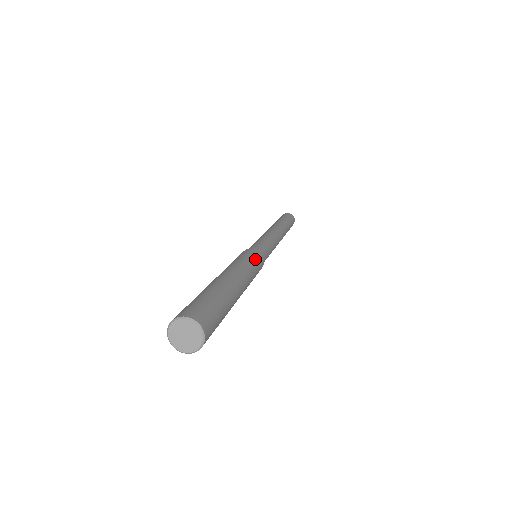
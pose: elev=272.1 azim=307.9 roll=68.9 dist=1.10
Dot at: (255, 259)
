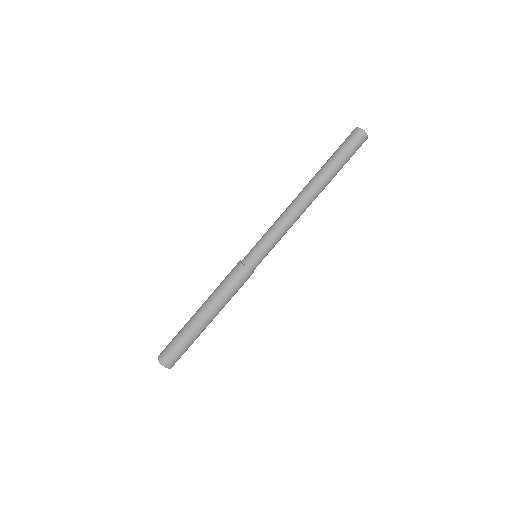
Dot at: (238, 284)
